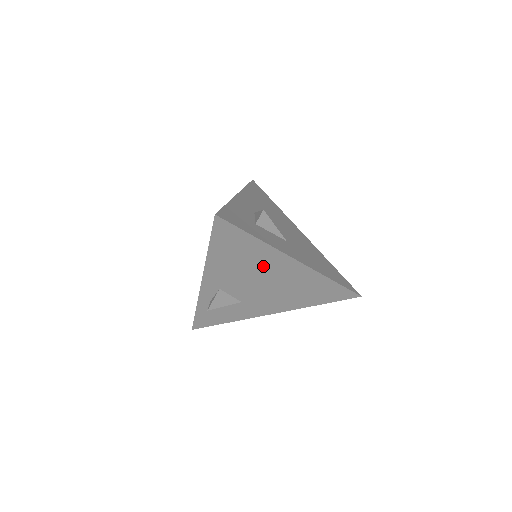
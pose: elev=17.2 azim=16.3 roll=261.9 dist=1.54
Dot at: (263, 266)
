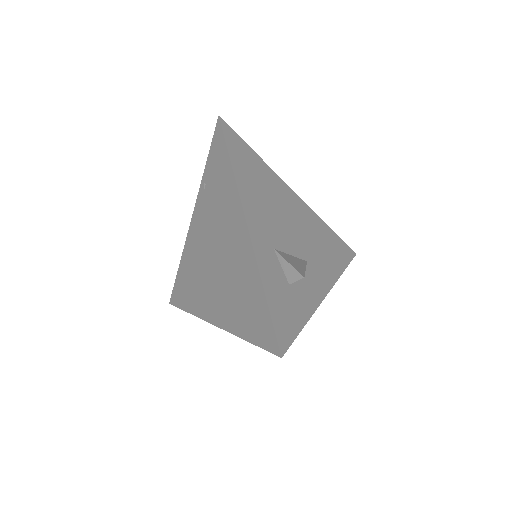
Dot at: occluded
